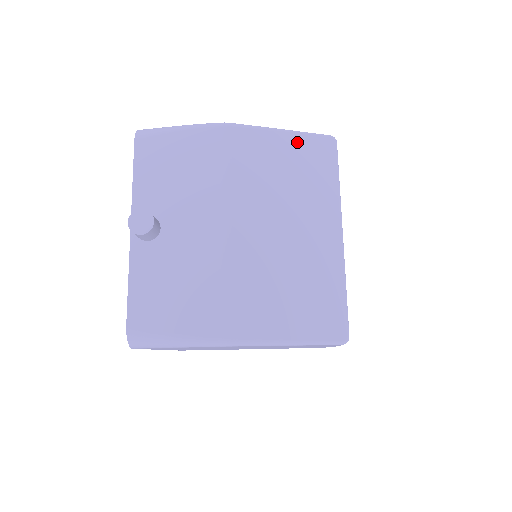
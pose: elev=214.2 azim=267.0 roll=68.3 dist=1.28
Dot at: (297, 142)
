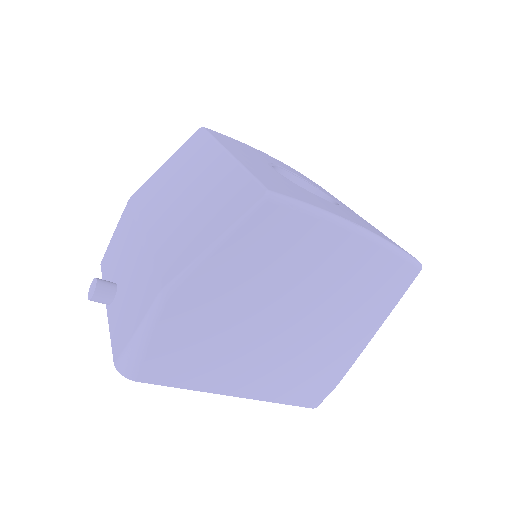
Dot at: (176, 156)
